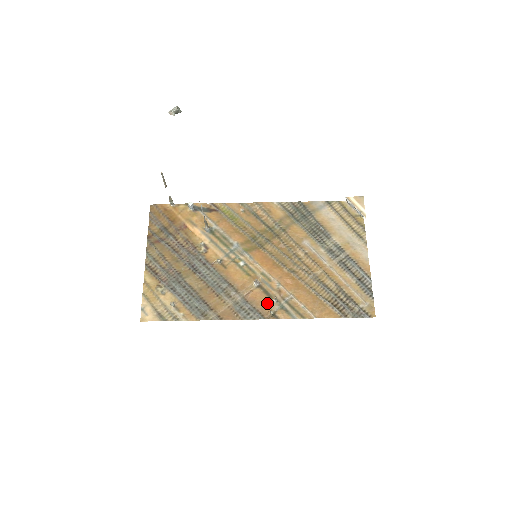
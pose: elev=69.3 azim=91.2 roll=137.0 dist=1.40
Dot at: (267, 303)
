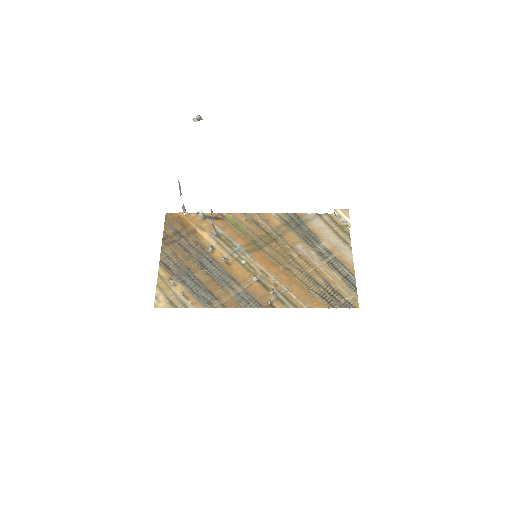
Dot at: (265, 295)
